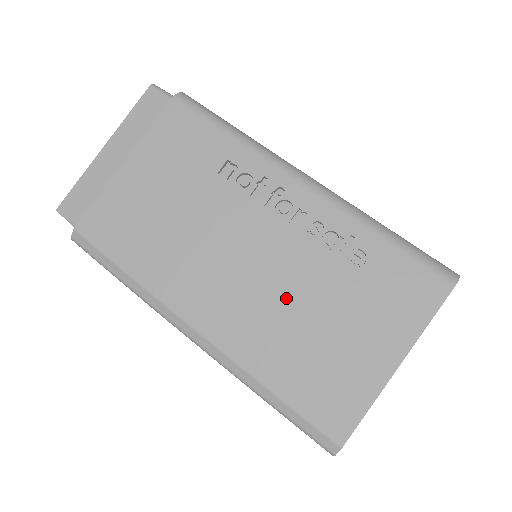
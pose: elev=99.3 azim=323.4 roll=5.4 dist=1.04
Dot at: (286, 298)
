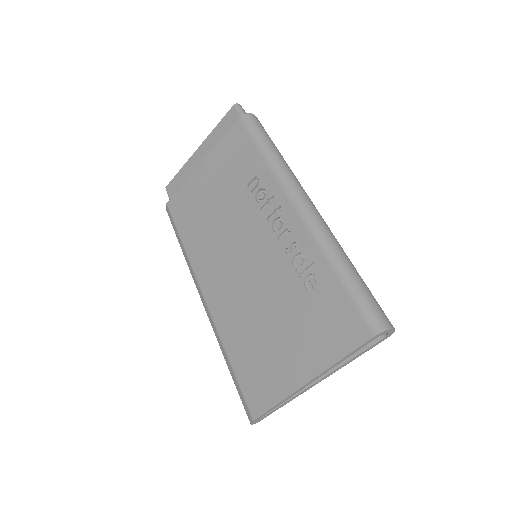
Dot at: (257, 295)
